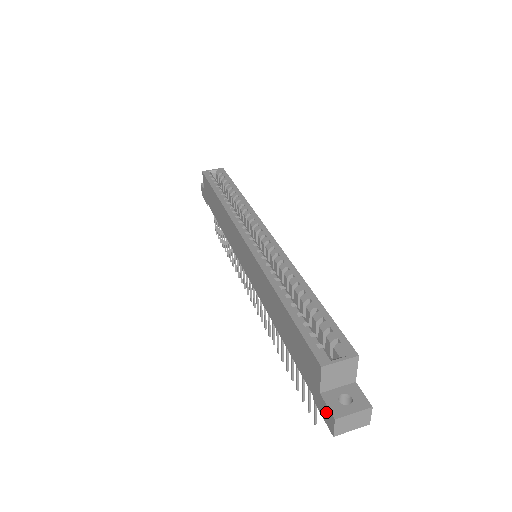
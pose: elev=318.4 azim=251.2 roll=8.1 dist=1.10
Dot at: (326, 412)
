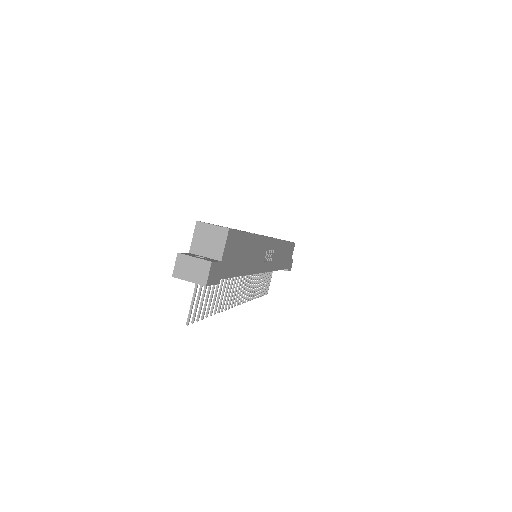
Dot at: occluded
